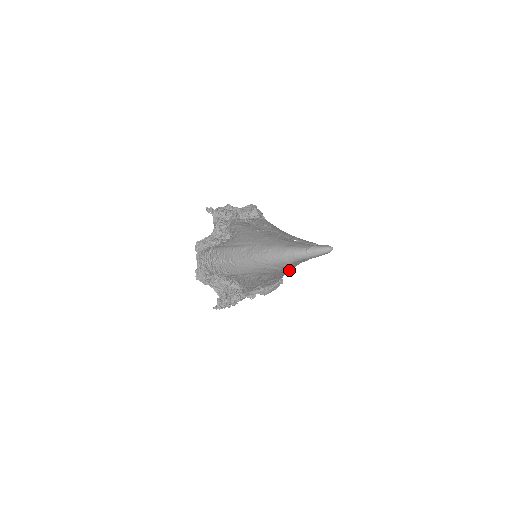
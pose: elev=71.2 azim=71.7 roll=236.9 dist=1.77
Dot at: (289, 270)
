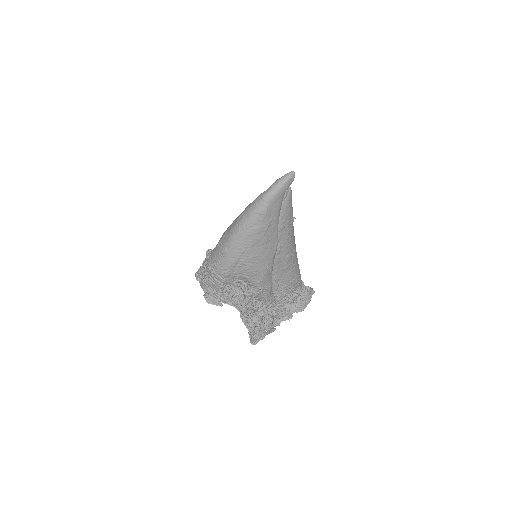
Dot at: (289, 244)
